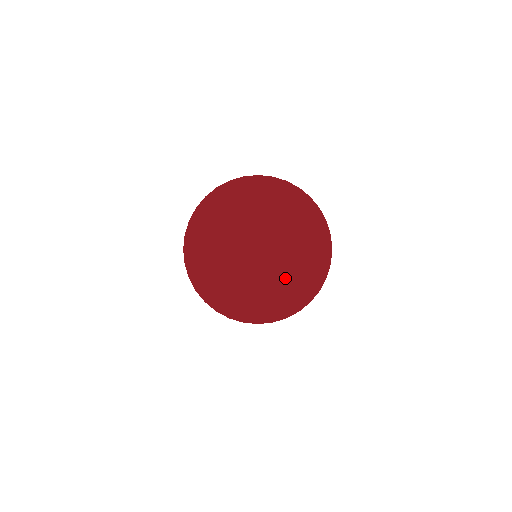
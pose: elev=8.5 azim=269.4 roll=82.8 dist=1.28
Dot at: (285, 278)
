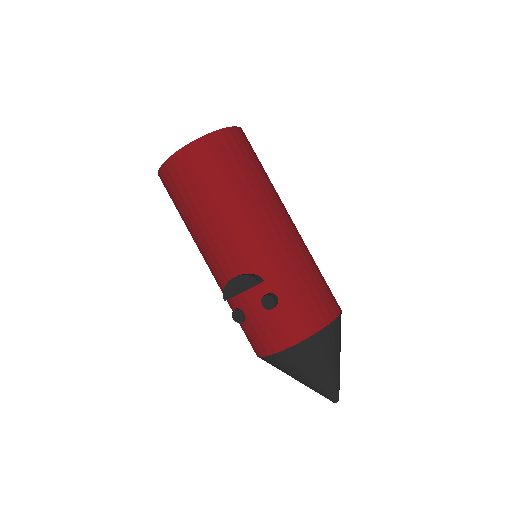
Dot at: occluded
